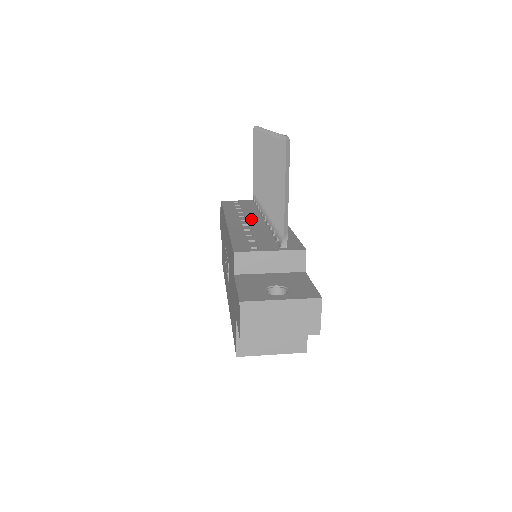
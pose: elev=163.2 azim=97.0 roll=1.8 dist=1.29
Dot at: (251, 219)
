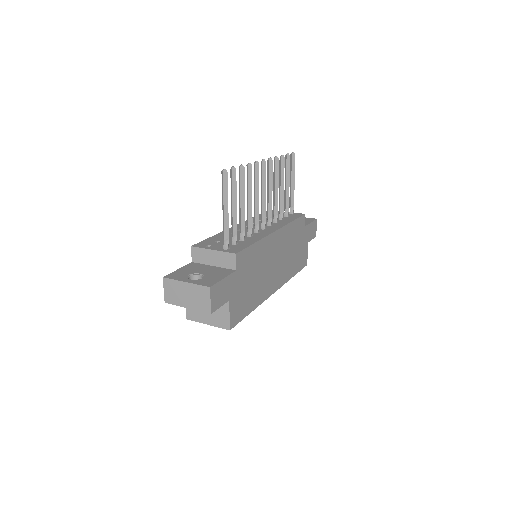
Dot at: (254, 227)
